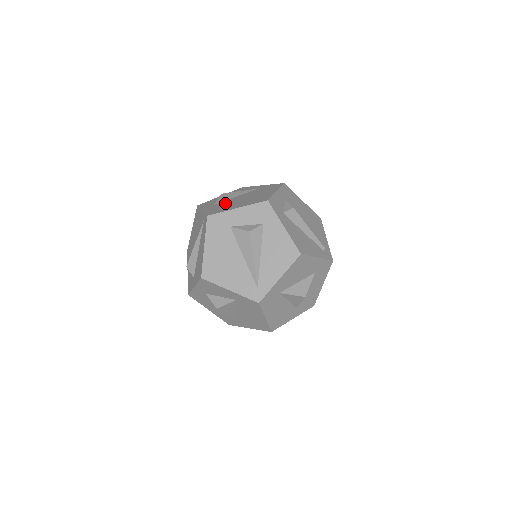
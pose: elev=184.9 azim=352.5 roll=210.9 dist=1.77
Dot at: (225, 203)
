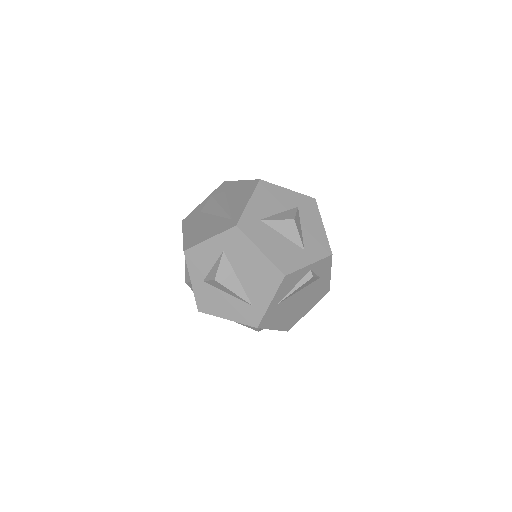
Dot at: occluded
